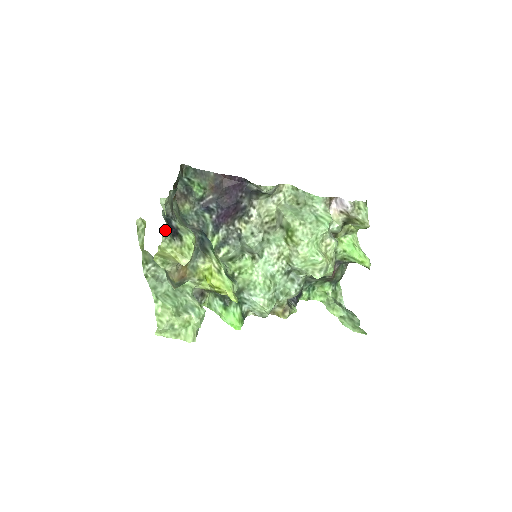
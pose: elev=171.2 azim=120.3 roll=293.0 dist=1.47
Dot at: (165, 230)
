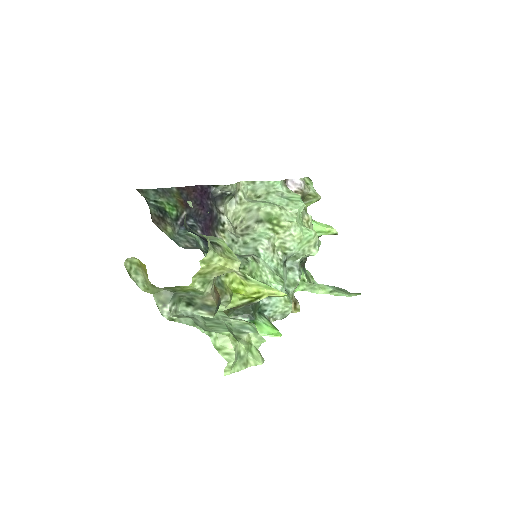
Dot at: occluded
